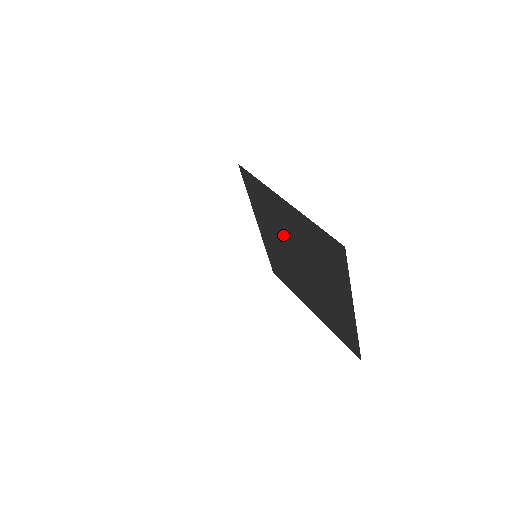
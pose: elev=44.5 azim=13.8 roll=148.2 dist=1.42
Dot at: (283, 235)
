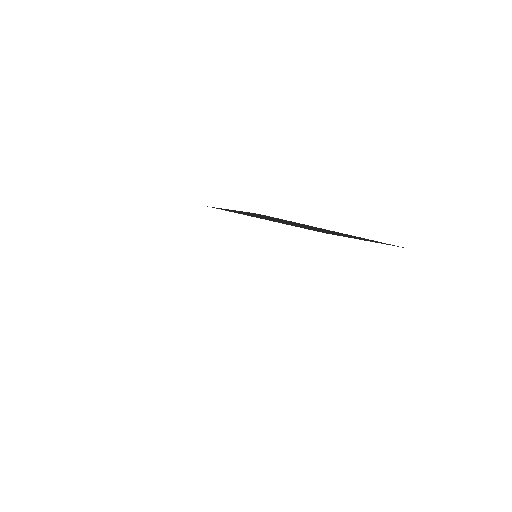
Dot at: occluded
